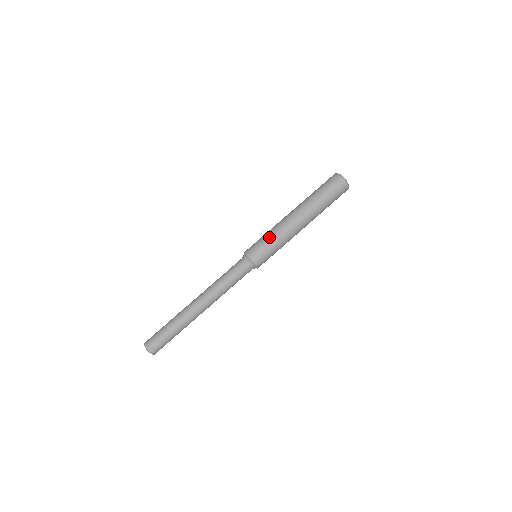
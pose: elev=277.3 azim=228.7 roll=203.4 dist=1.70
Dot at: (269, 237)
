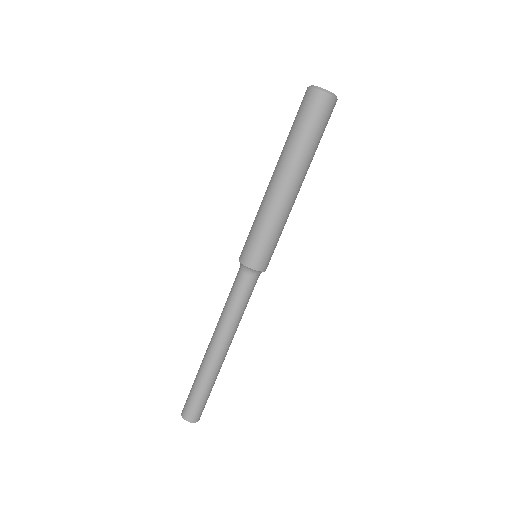
Dot at: (253, 223)
